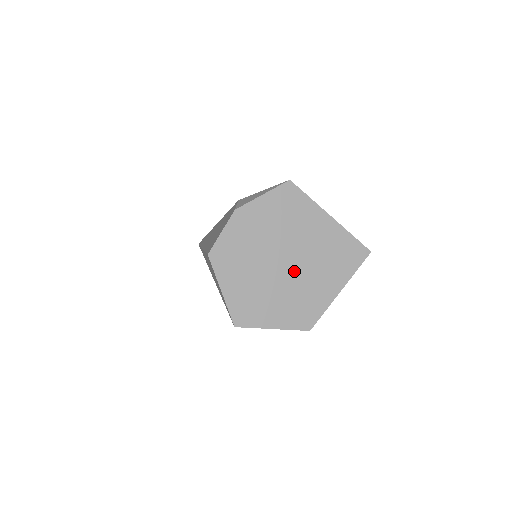
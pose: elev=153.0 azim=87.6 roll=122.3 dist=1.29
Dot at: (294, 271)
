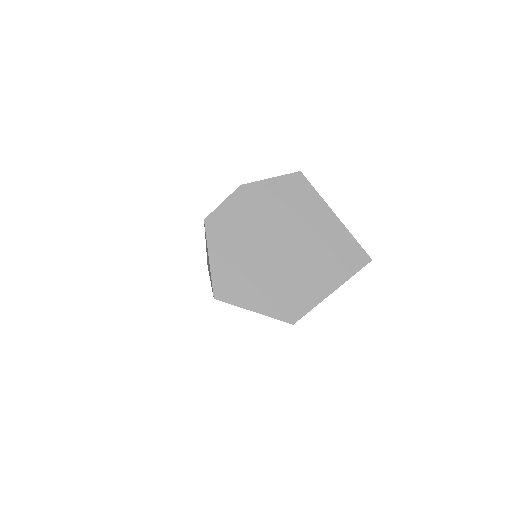
Dot at: (288, 258)
